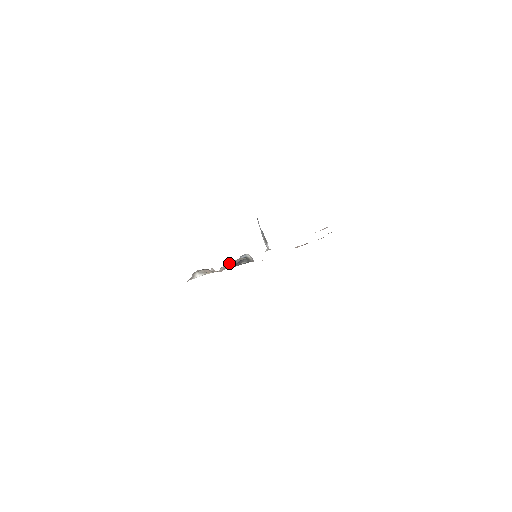
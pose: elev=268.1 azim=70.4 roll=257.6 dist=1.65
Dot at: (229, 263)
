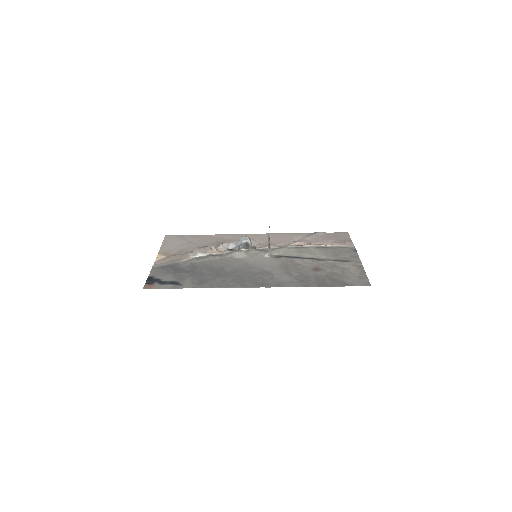
Dot at: (230, 243)
